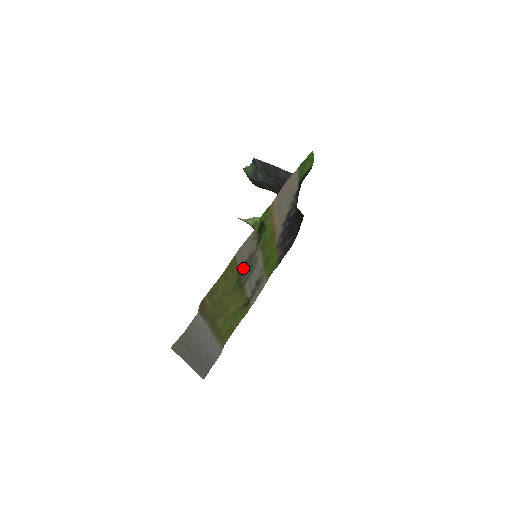
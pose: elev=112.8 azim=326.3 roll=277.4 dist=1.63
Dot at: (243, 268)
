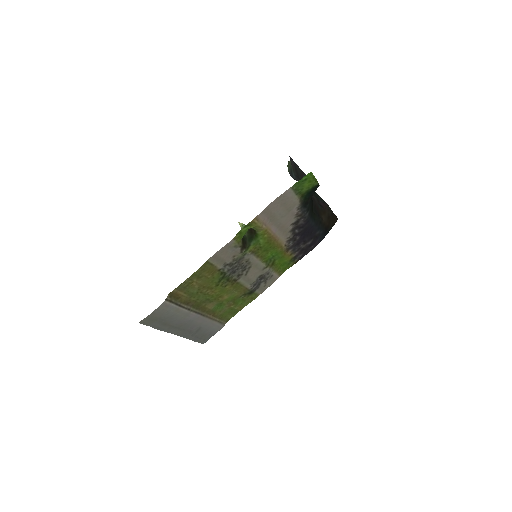
Dot at: (227, 268)
